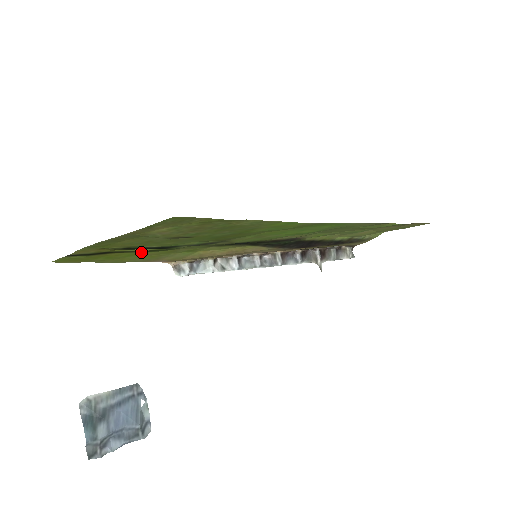
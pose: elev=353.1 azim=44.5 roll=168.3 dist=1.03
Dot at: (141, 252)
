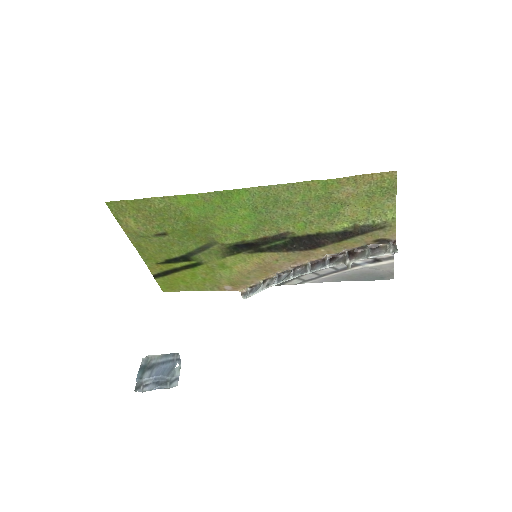
Dot at: (192, 271)
